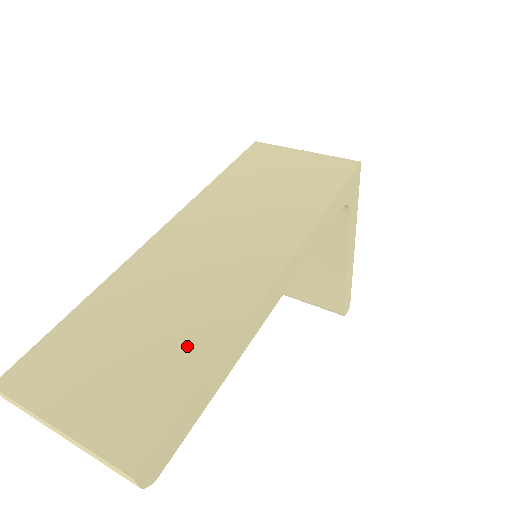
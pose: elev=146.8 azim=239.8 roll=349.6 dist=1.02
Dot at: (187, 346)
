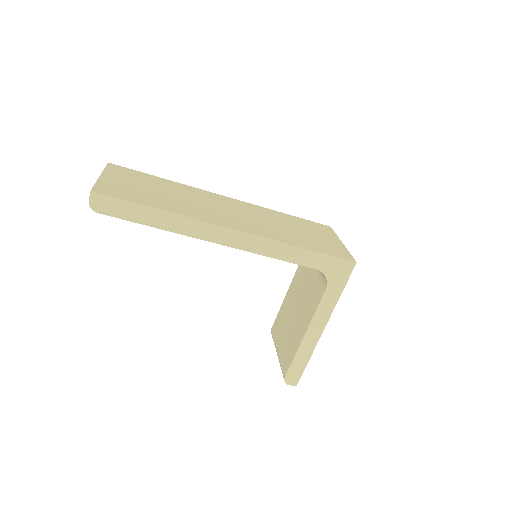
Dot at: (164, 203)
